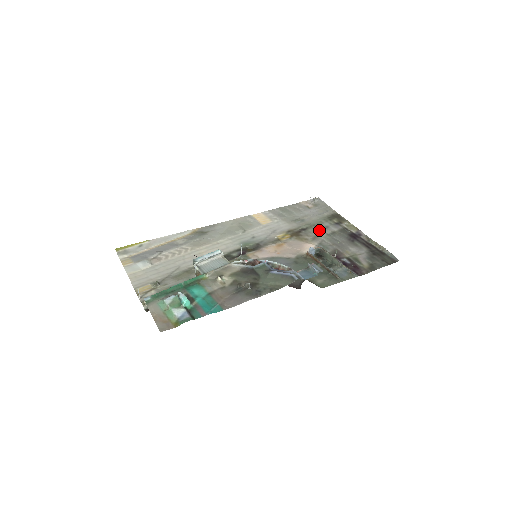
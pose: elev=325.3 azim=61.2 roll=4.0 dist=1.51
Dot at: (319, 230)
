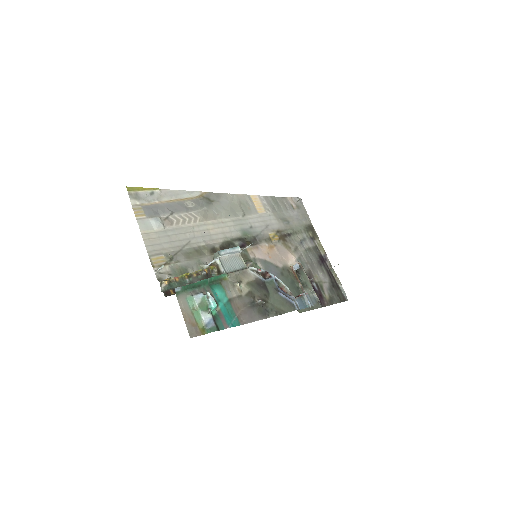
Dot at: (300, 241)
